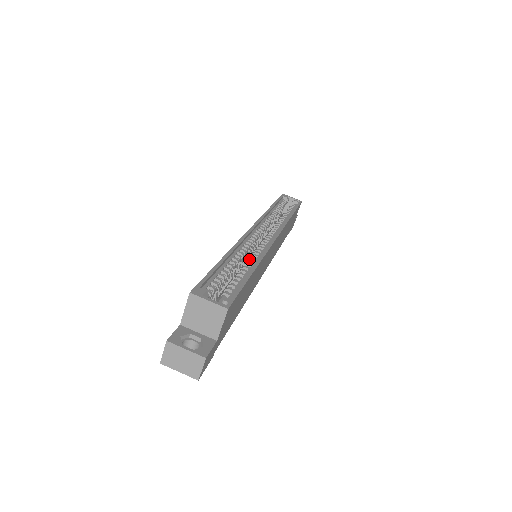
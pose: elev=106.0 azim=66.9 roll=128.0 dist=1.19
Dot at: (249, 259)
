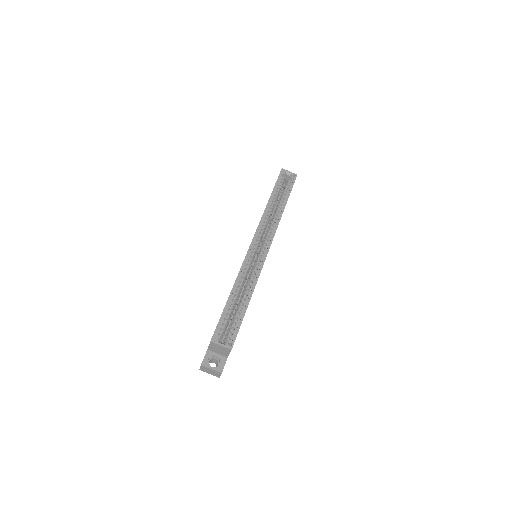
Dot at: (247, 284)
